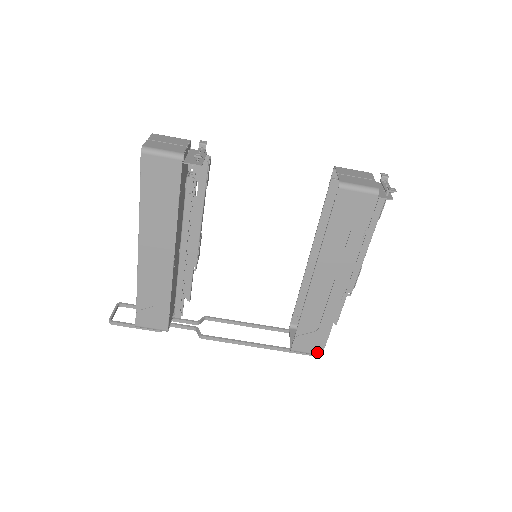
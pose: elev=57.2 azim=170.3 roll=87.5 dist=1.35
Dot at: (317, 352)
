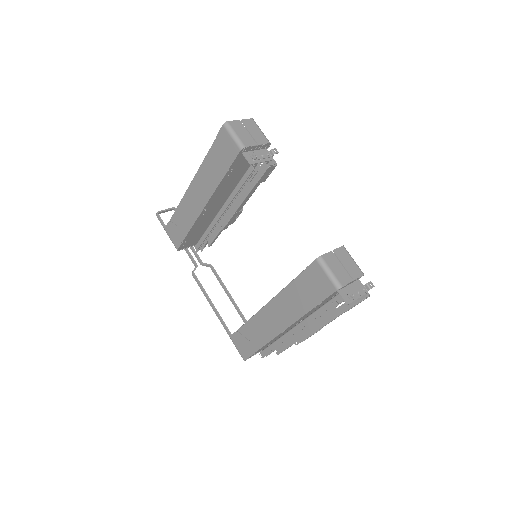
Dot at: (243, 355)
